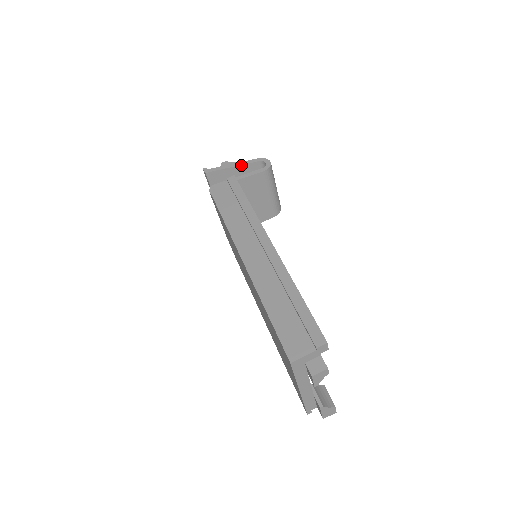
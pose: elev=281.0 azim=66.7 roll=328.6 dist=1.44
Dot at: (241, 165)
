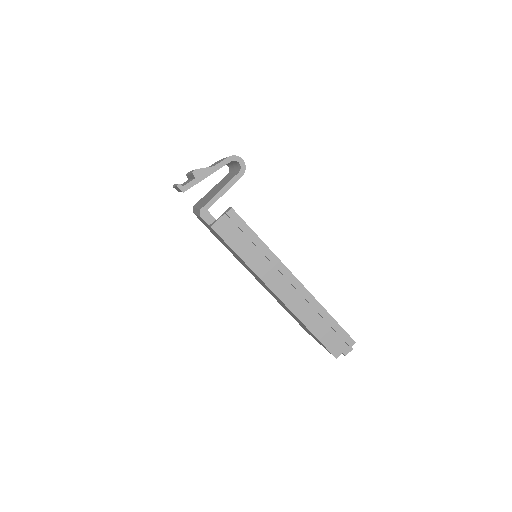
Dot at: (215, 171)
